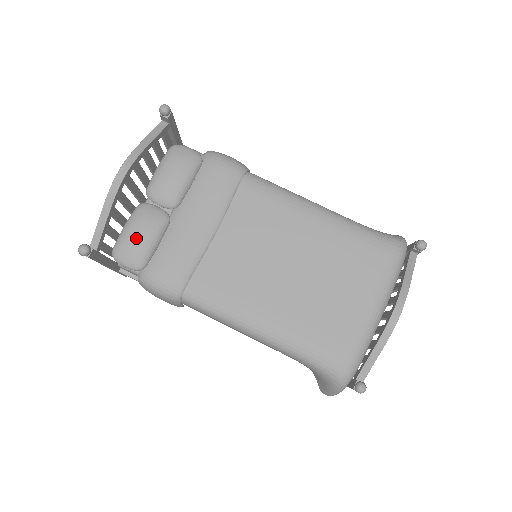
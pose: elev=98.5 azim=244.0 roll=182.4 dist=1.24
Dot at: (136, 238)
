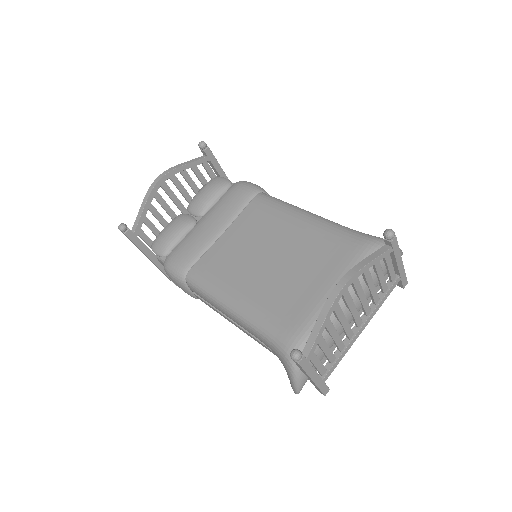
Dot at: (167, 233)
